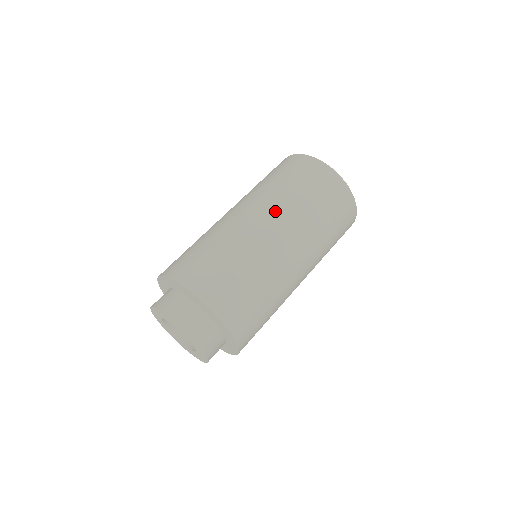
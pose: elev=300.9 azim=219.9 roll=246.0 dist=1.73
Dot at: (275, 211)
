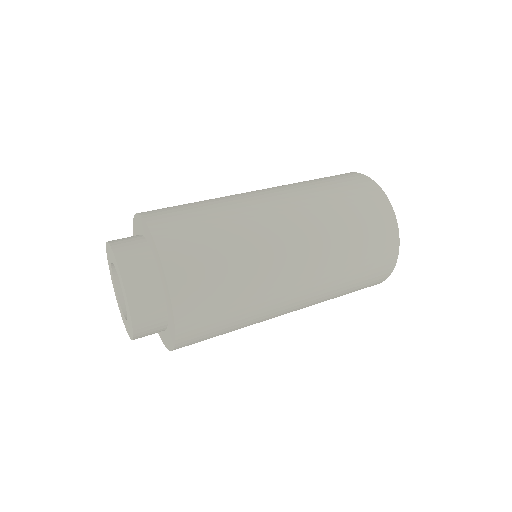
Dot at: (298, 205)
